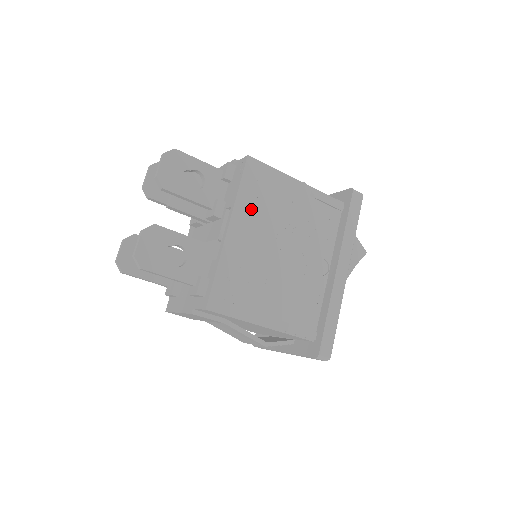
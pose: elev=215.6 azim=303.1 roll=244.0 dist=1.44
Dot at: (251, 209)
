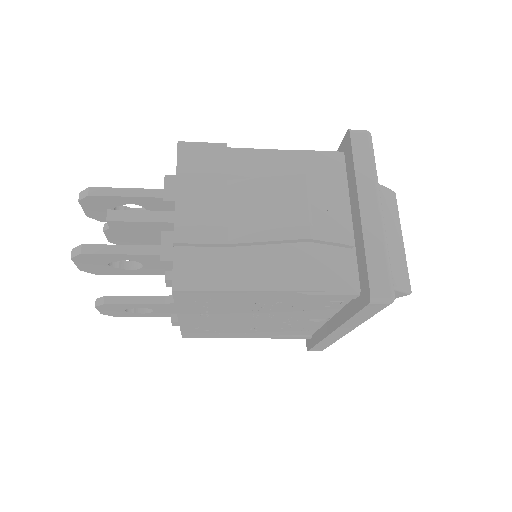
Dot at: (201, 310)
